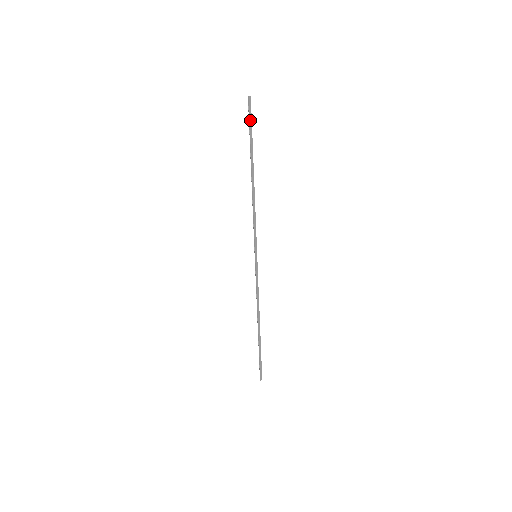
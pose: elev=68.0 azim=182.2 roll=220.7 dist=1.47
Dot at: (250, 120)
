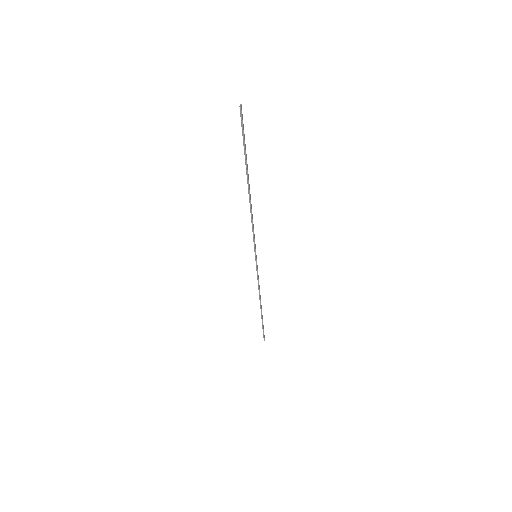
Dot at: (243, 132)
